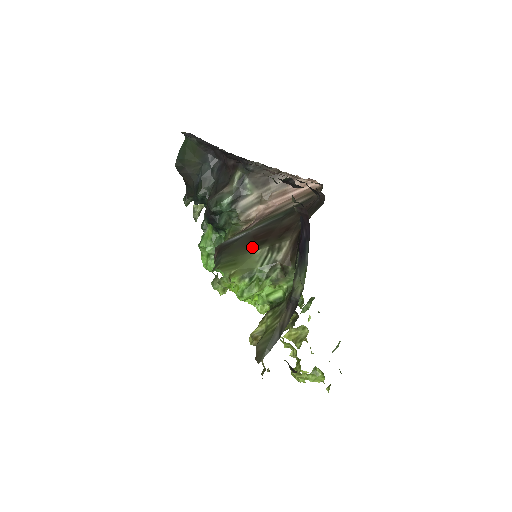
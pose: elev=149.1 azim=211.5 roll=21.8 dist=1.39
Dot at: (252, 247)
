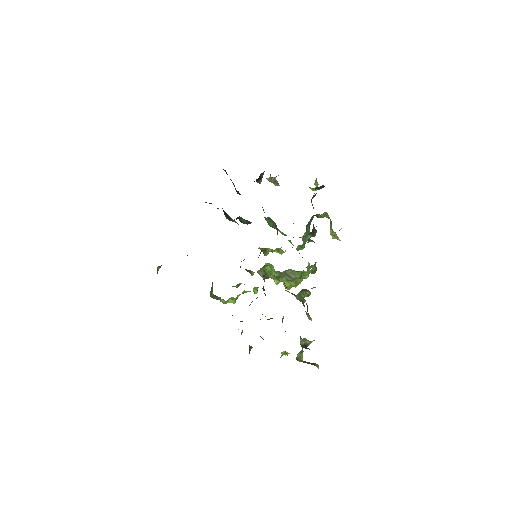
Dot at: occluded
